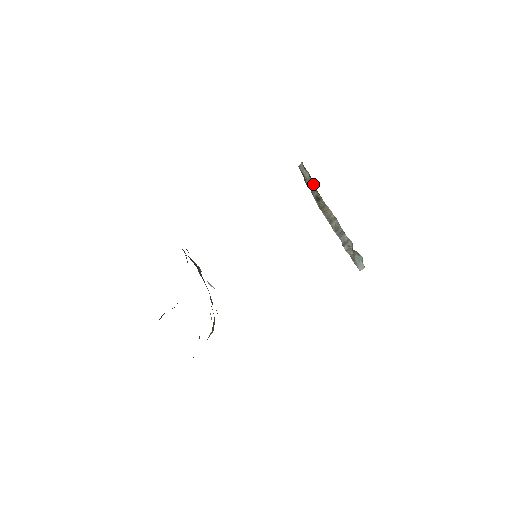
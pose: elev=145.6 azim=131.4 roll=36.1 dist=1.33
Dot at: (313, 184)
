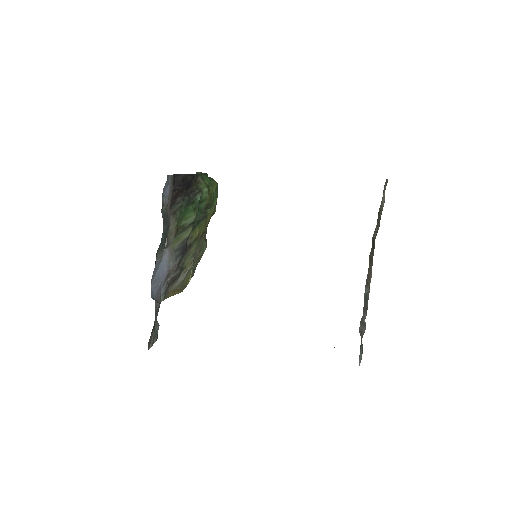
Dot at: occluded
